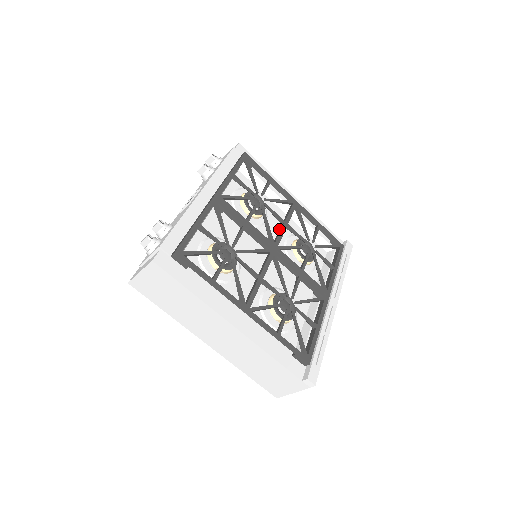
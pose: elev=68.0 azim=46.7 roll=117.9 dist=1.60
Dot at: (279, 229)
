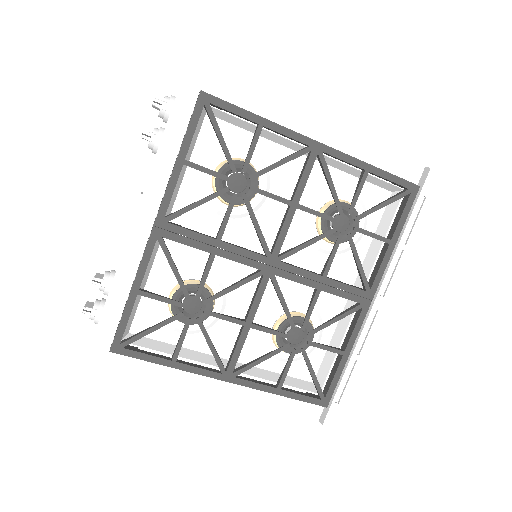
Dot at: occluded
